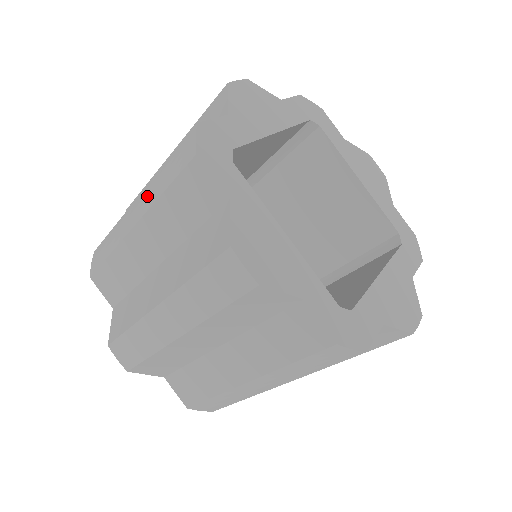
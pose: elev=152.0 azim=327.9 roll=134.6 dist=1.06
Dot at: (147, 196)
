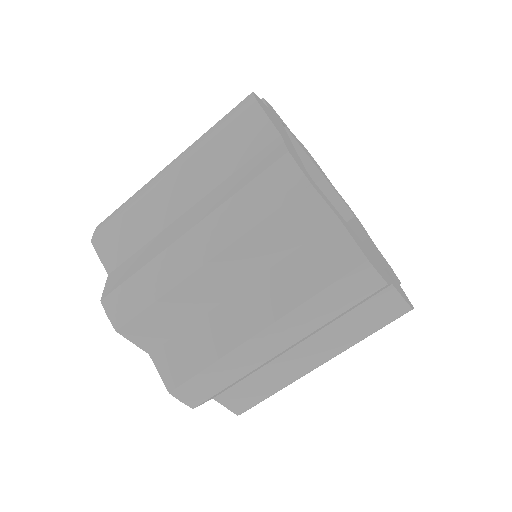
Dot at: (220, 229)
